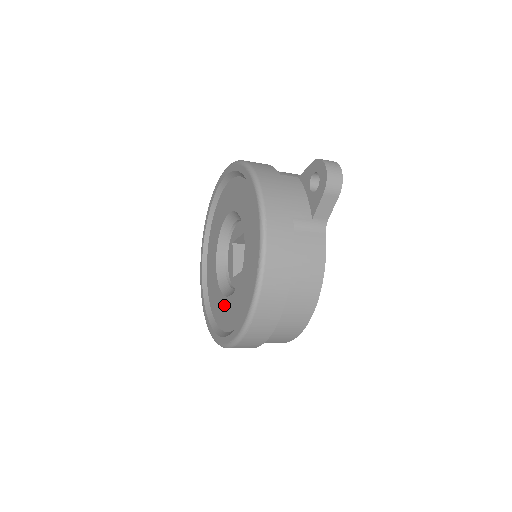
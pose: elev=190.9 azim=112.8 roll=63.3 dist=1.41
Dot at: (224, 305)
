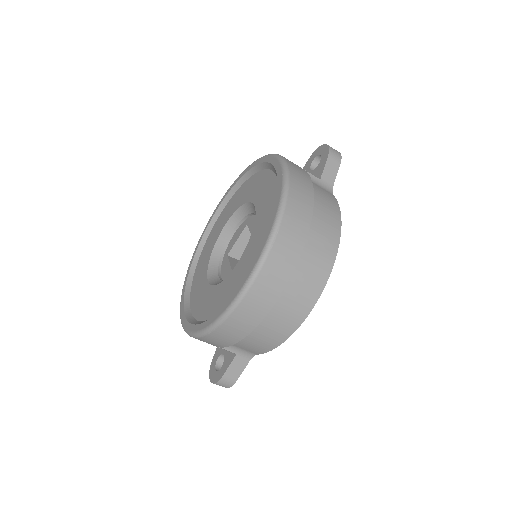
Dot at: (226, 284)
